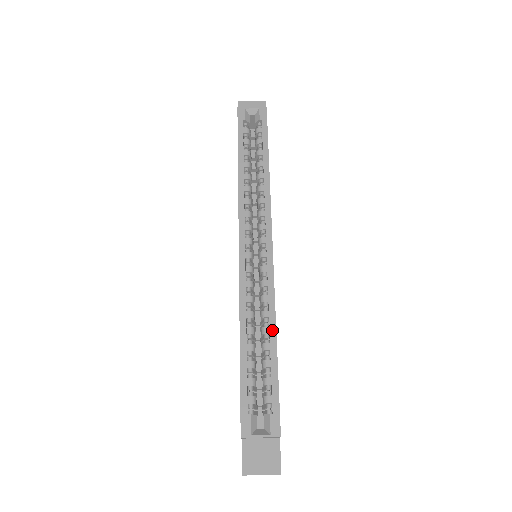
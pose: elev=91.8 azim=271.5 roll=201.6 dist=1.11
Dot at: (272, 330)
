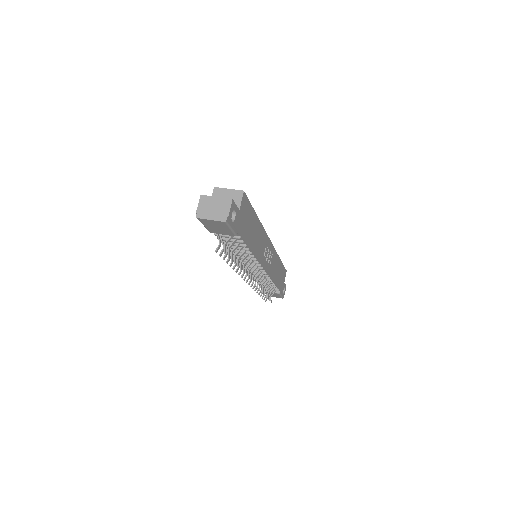
Dot at: occluded
